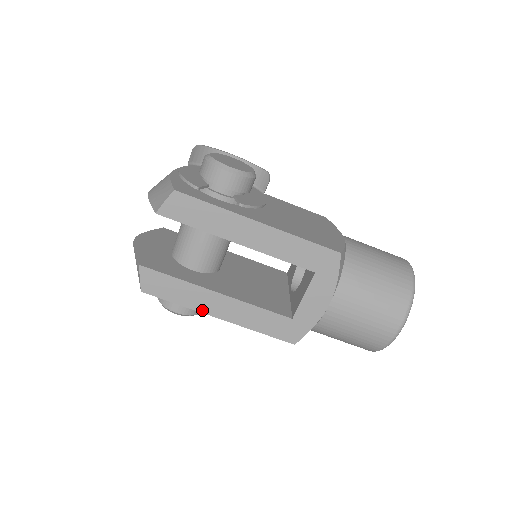
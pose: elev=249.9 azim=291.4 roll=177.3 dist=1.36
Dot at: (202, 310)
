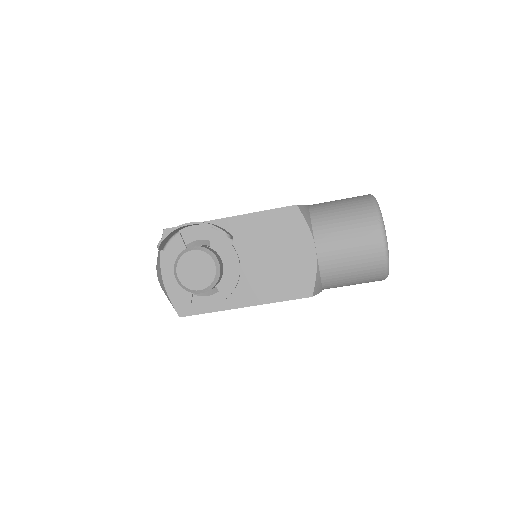
Dot at: occluded
